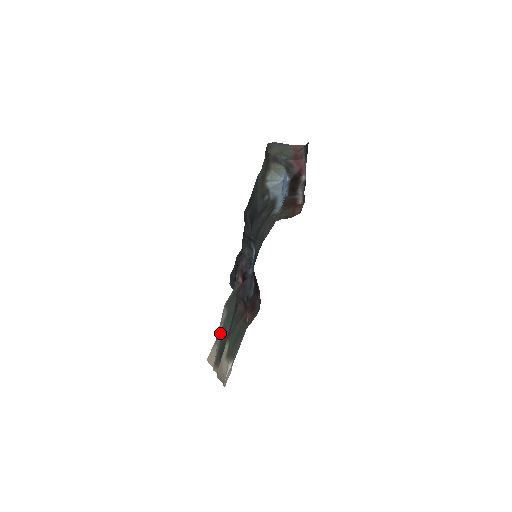
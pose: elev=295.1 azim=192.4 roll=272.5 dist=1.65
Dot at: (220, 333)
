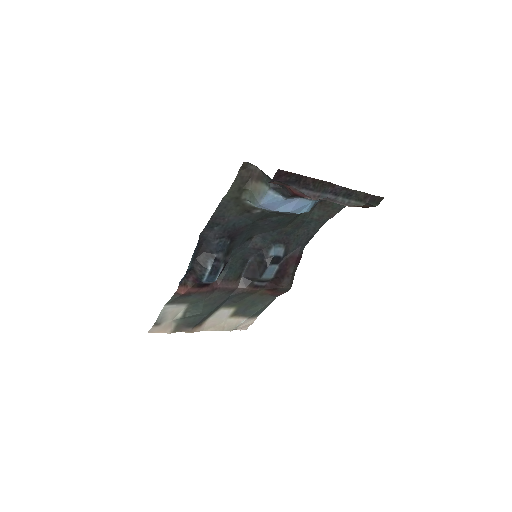
Dot at: (181, 314)
